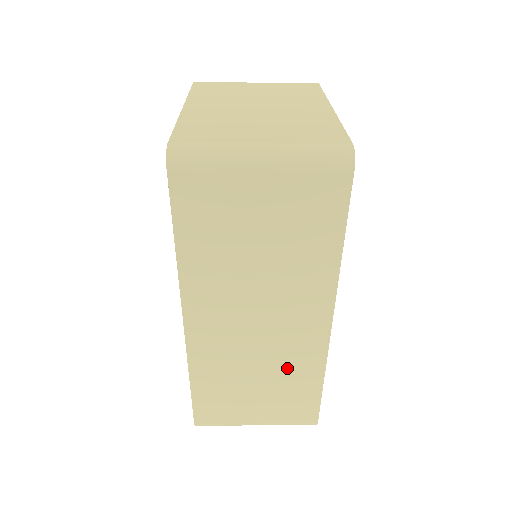
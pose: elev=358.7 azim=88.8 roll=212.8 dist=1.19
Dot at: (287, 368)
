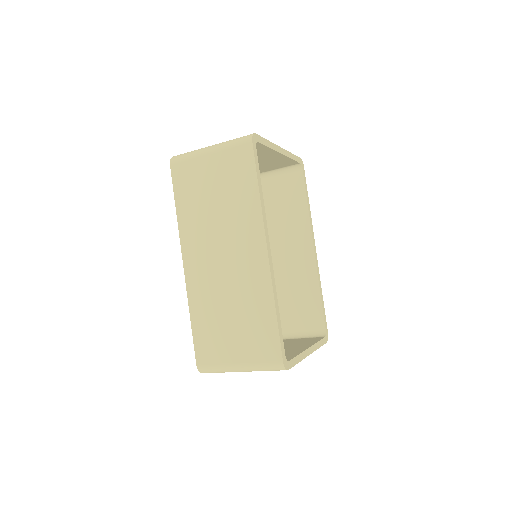
Dot at: (248, 298)
